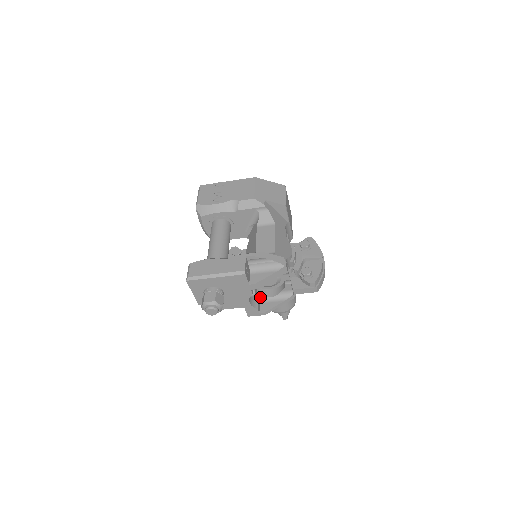
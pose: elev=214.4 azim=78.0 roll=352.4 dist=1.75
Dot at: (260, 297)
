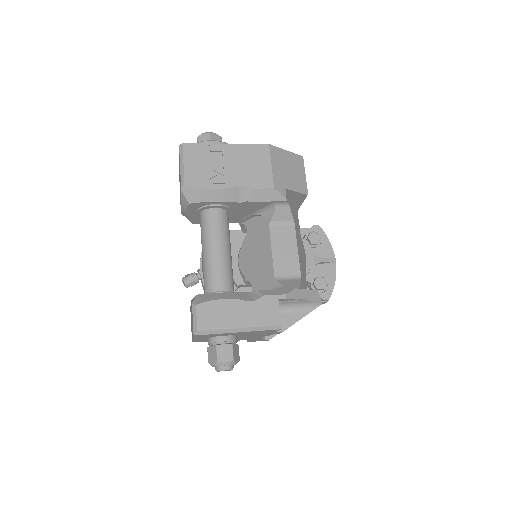
Dot at: occluded
